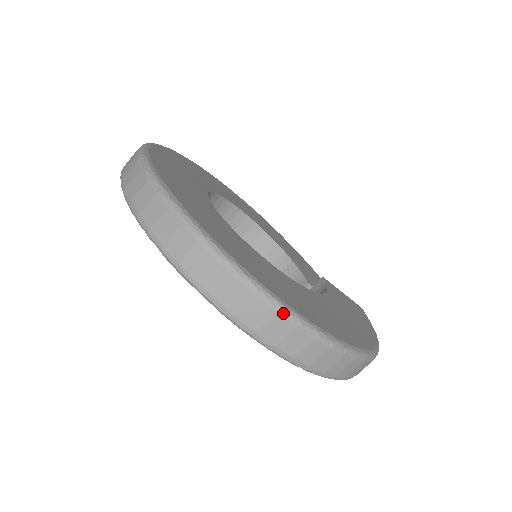
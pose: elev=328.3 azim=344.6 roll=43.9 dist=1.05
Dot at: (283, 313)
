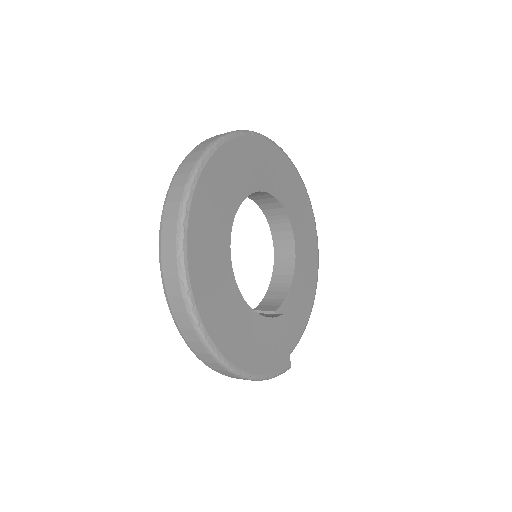
Dot at: (179, 262)
